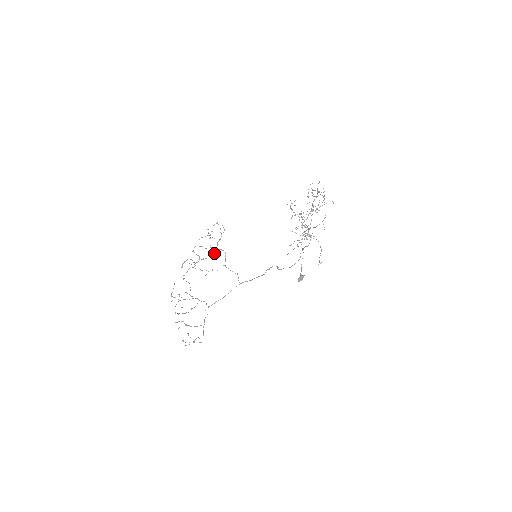
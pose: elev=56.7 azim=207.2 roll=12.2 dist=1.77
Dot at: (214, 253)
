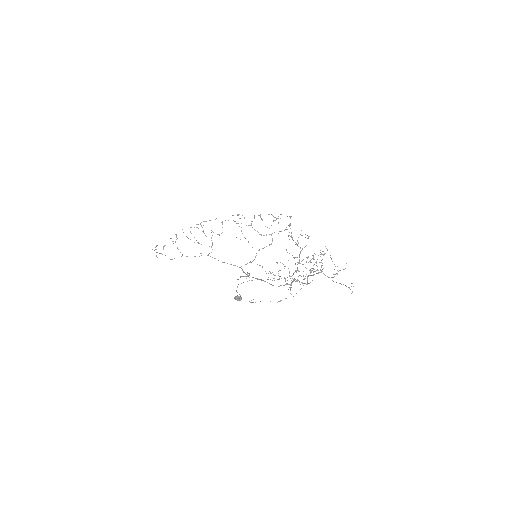
Dot at: (266, 235)
